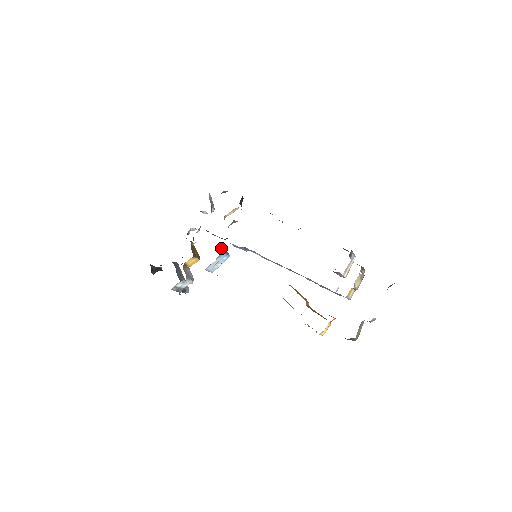
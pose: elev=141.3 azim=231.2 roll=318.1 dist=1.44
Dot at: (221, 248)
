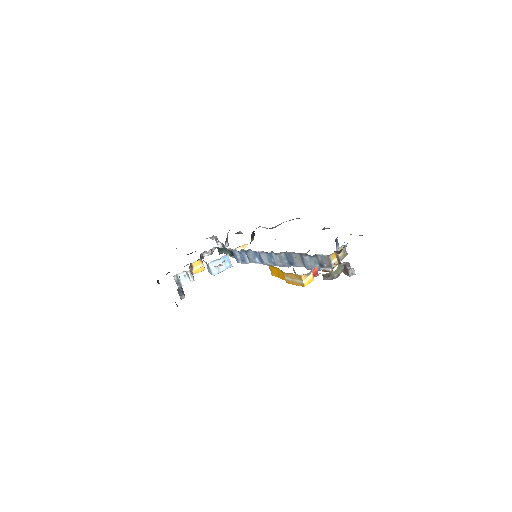
Dot at: occluded
